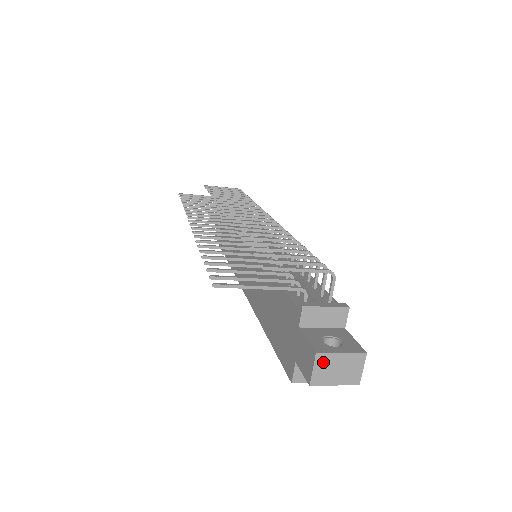
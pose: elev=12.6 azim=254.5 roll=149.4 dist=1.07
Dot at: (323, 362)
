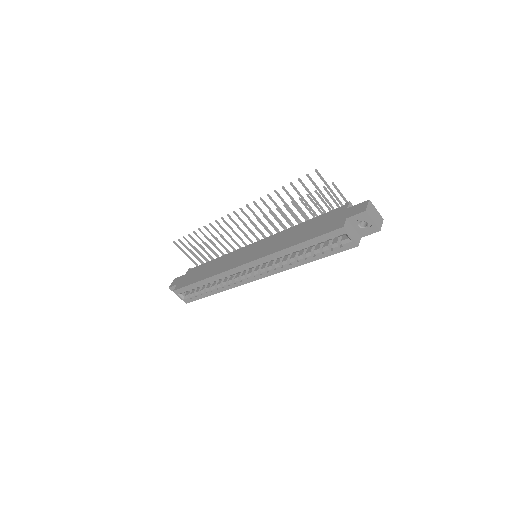
Dot at: (371, 206)
